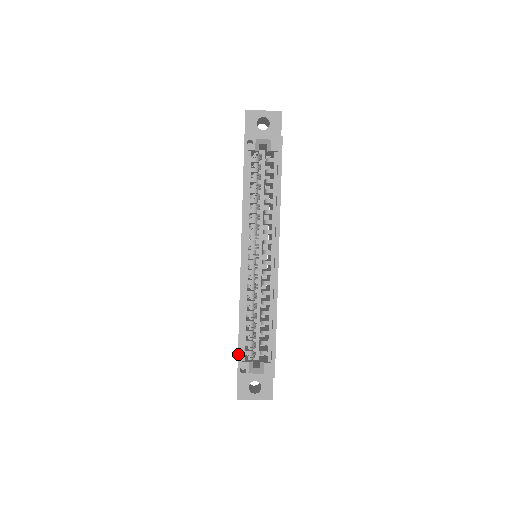
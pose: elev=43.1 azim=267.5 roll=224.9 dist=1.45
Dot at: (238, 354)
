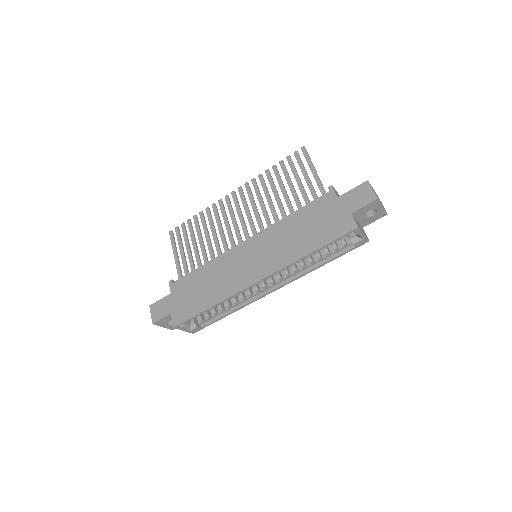
Dot at: (189, 319)
